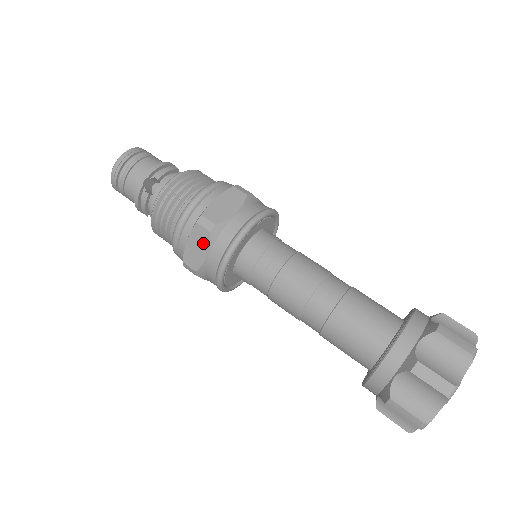
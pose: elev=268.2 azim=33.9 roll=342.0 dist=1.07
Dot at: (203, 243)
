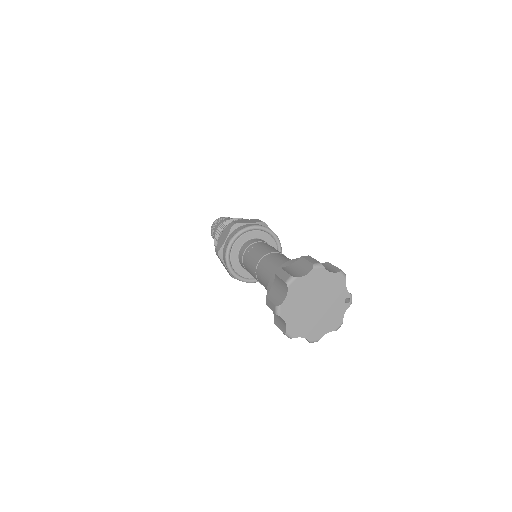
Dot at: (222, 262)
